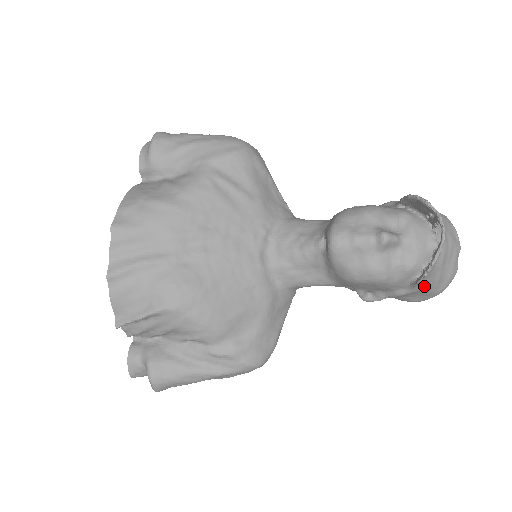
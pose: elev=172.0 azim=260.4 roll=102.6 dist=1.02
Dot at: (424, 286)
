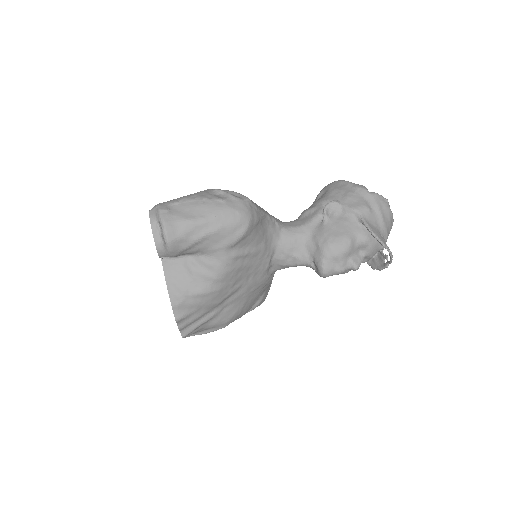
Dot at: occluded
